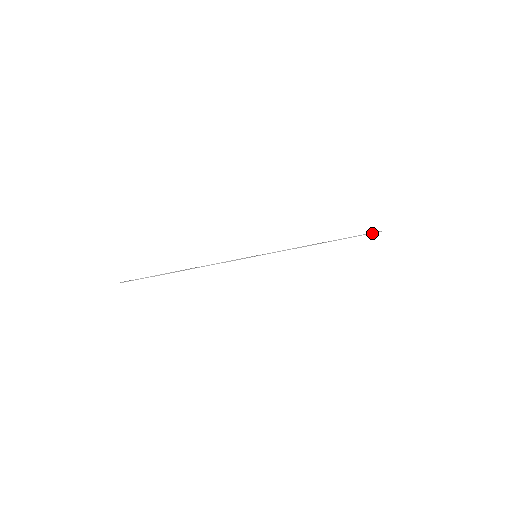
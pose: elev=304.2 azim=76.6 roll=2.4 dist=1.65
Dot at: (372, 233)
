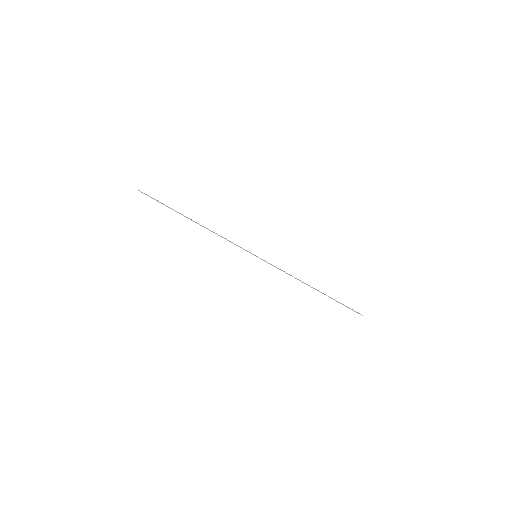
Dot at: (355, 311)
